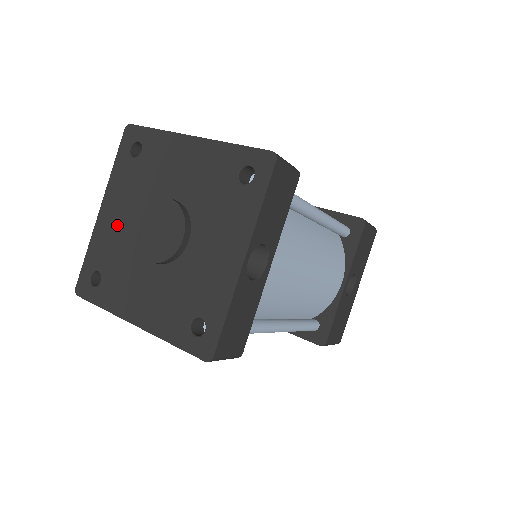
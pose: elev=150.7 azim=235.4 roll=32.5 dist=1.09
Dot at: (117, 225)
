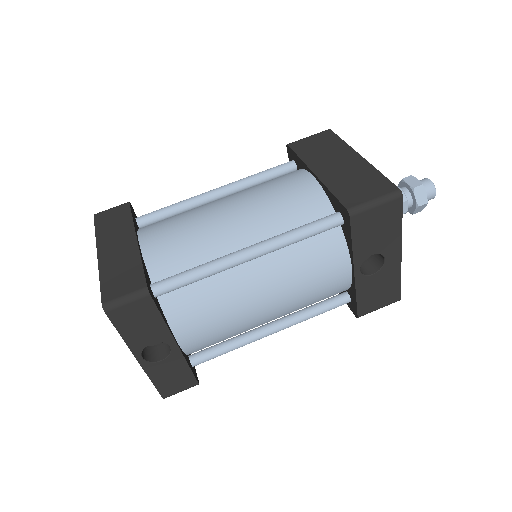
Dot at: occluded
